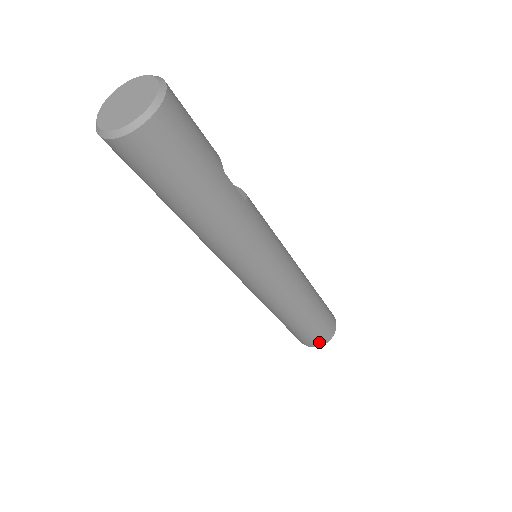
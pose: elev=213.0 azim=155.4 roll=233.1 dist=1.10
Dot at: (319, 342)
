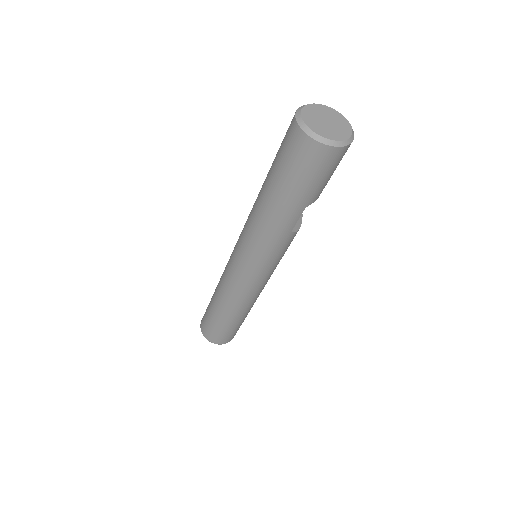
Dot at: (207, 333)
